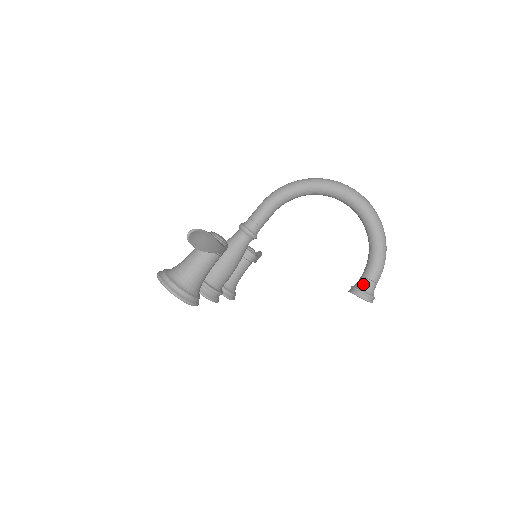
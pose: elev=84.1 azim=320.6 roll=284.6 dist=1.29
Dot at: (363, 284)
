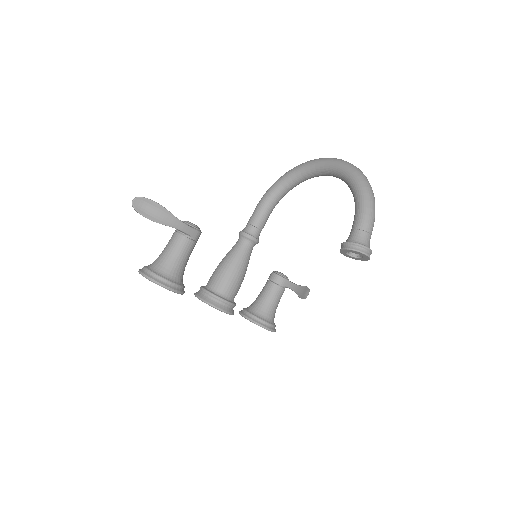
Dot at: (350, 236)
